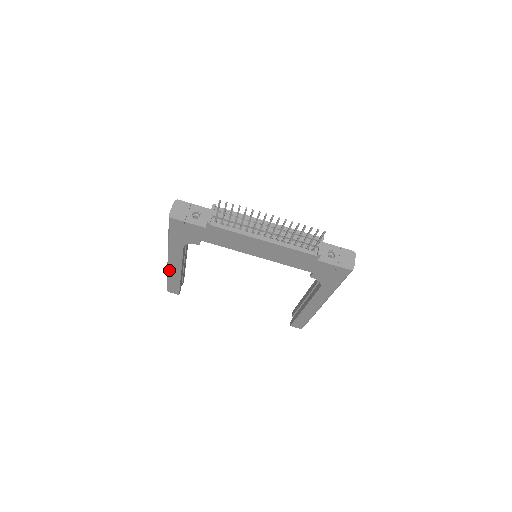
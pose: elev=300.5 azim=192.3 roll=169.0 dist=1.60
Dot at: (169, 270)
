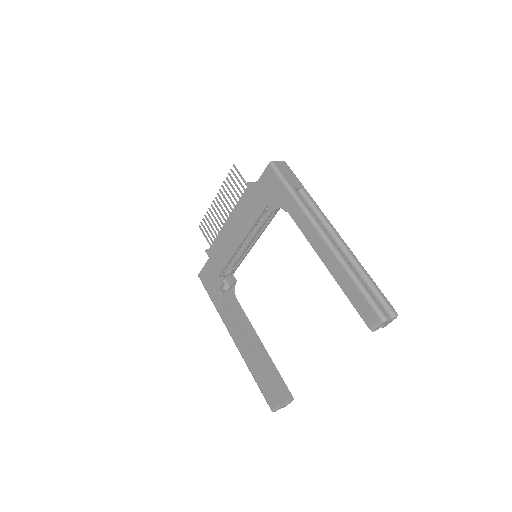
Dot at: (243, 357)
